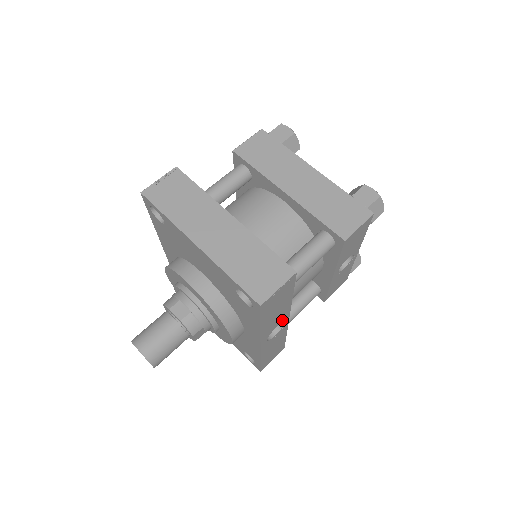
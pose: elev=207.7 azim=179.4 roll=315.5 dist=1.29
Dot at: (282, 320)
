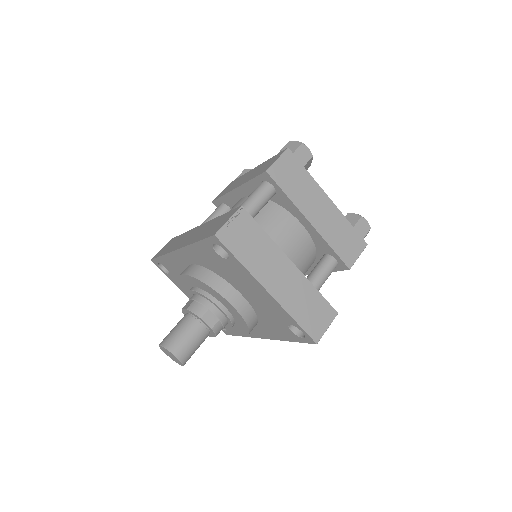
Dot at: occluded
